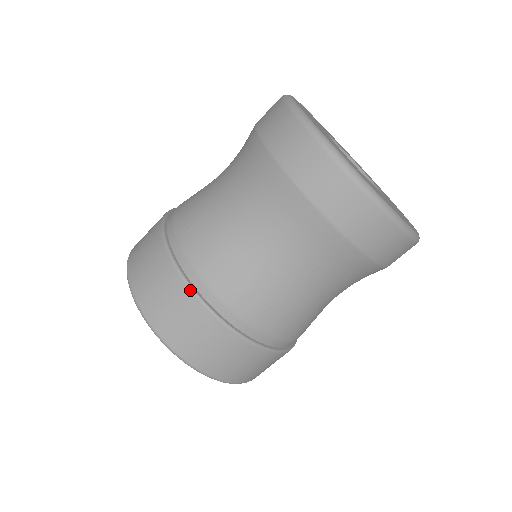
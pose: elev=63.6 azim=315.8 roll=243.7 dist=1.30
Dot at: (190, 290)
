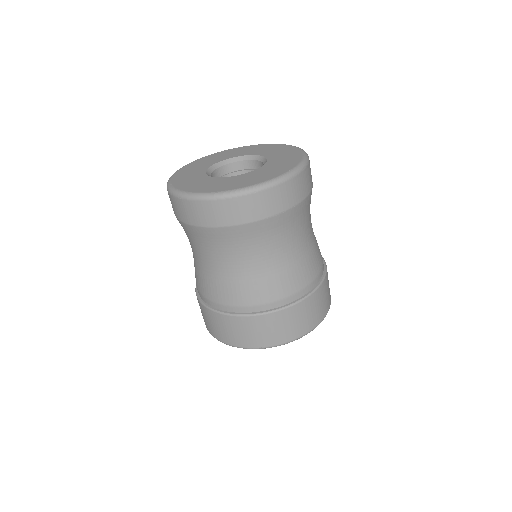
Dot at: (270, 314)
